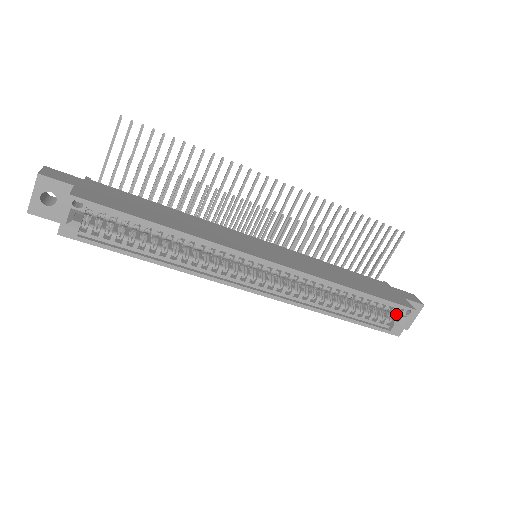
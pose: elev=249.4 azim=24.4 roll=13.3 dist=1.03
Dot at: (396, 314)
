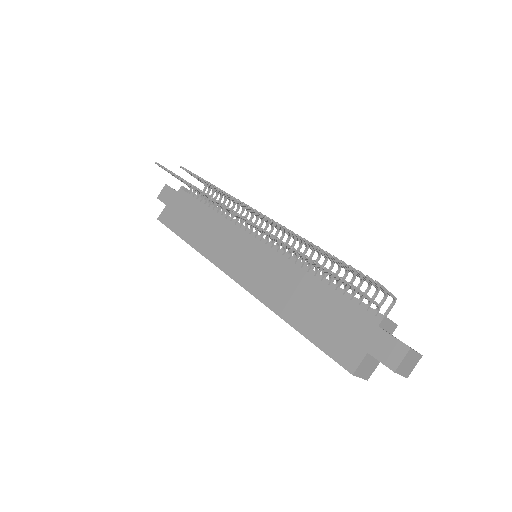
Dot at: occluded
